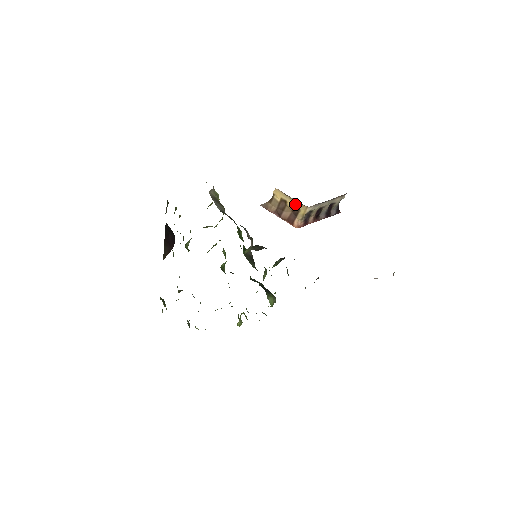
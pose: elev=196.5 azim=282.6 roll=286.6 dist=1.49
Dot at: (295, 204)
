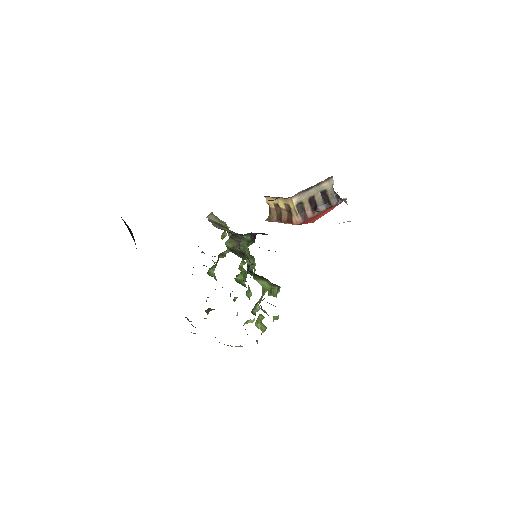
Dot at: (283, 202)
